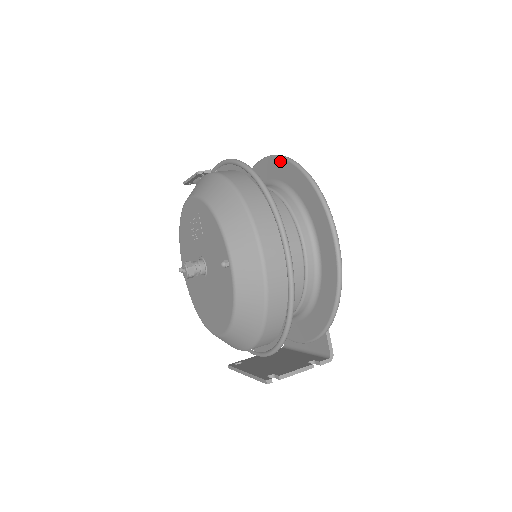
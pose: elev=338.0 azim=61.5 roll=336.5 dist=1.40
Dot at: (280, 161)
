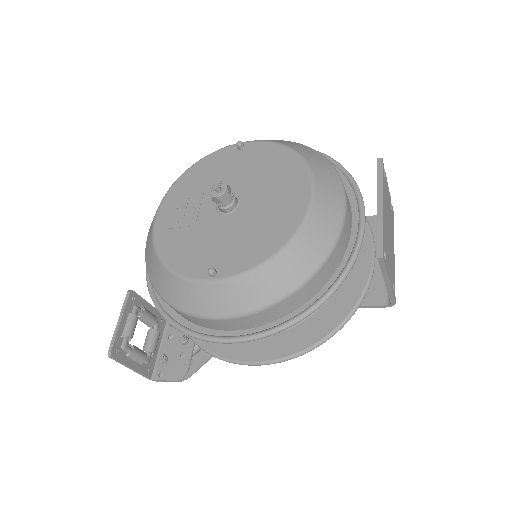
Dot at: occluded
